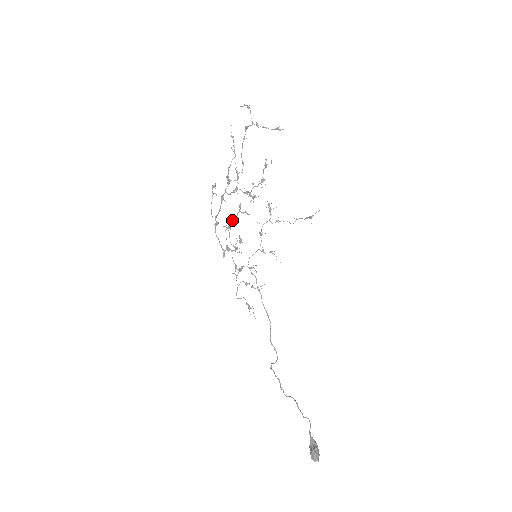
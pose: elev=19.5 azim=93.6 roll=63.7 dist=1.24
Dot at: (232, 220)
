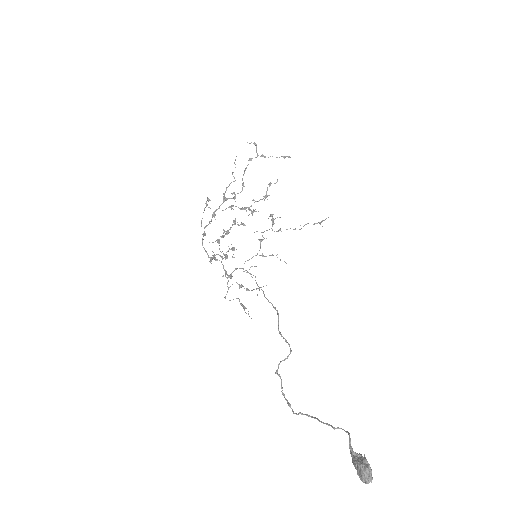
Dot at: occluded
